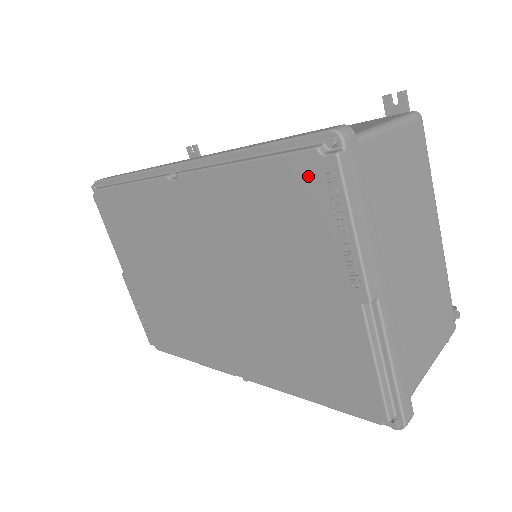
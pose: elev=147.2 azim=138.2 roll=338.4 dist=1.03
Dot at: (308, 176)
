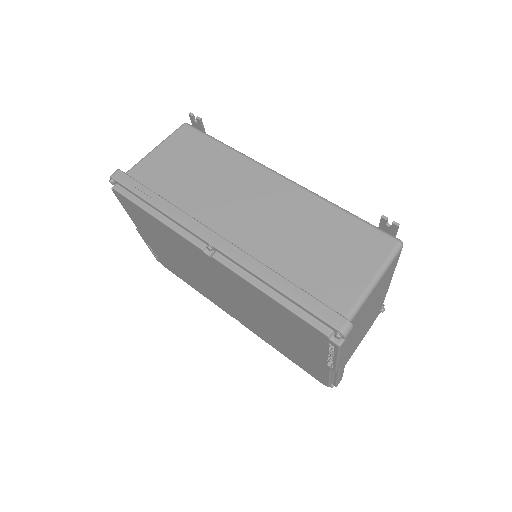
Dot at: (318, 335)
